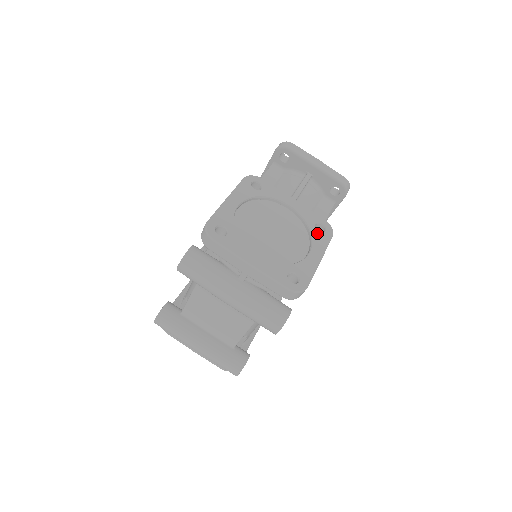
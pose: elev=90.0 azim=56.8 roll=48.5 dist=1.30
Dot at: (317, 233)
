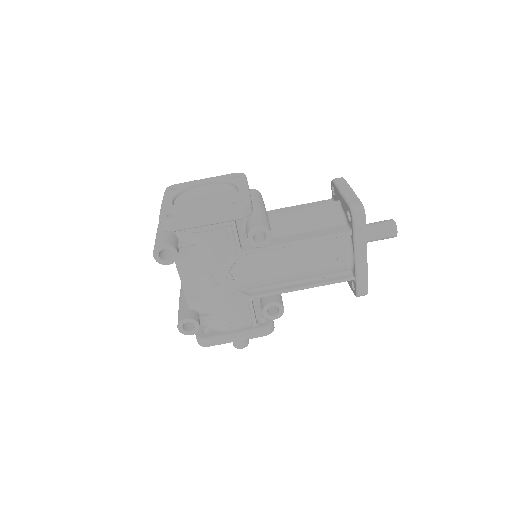
Dot at: (229, 203)
